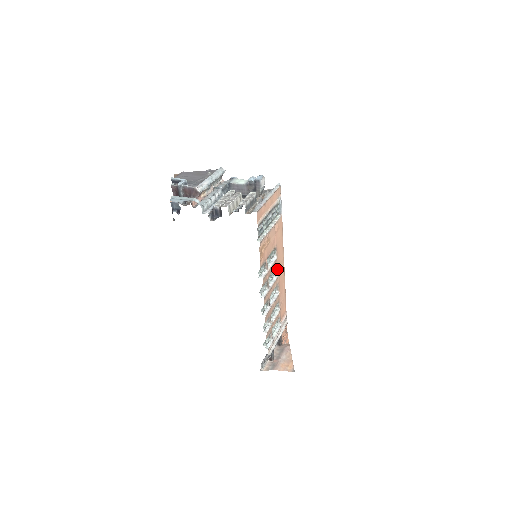
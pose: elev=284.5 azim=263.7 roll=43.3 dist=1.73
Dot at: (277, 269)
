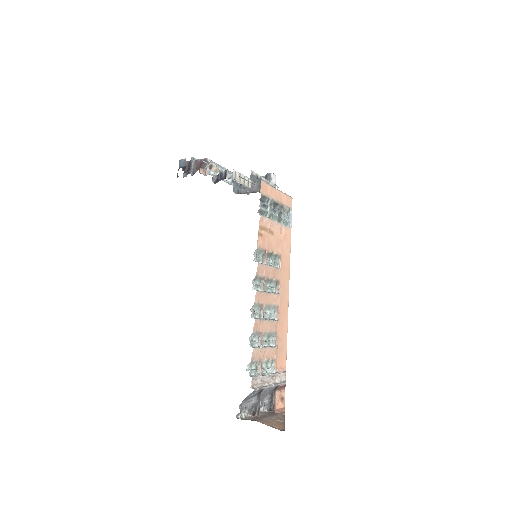
Dot at: (279, 286)
